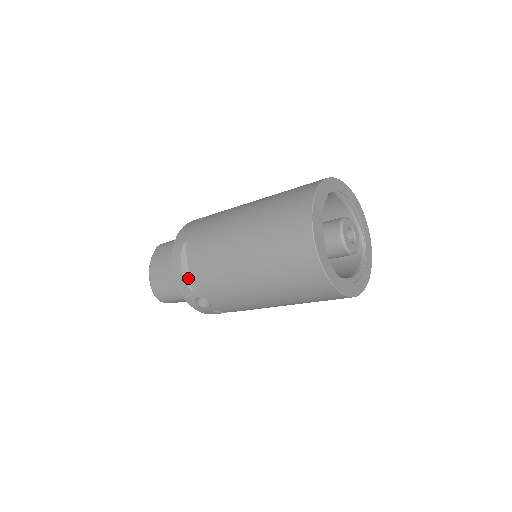
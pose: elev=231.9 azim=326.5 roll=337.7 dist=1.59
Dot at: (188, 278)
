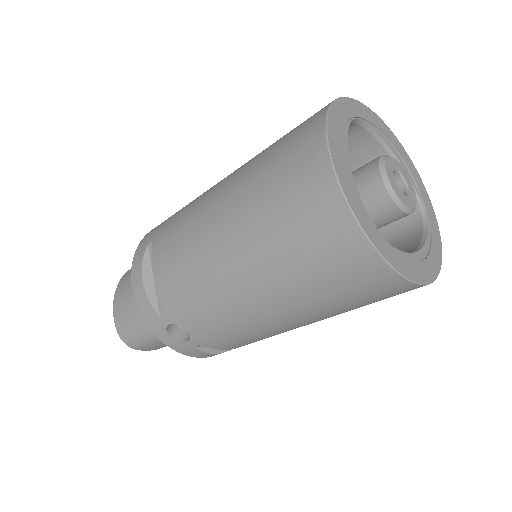
Dot at: (154, 296)
